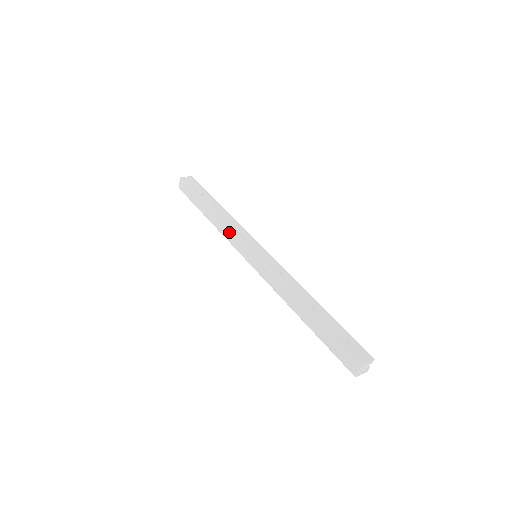
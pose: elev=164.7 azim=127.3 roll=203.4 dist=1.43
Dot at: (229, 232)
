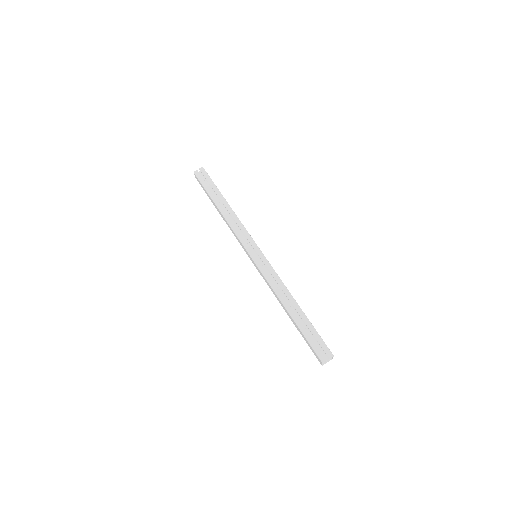
Dot at: (234, 234)
